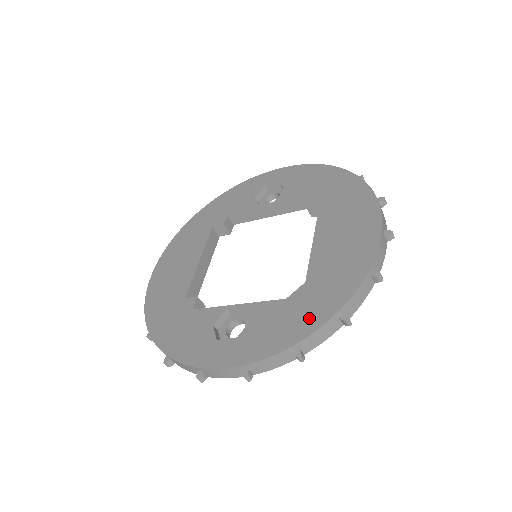
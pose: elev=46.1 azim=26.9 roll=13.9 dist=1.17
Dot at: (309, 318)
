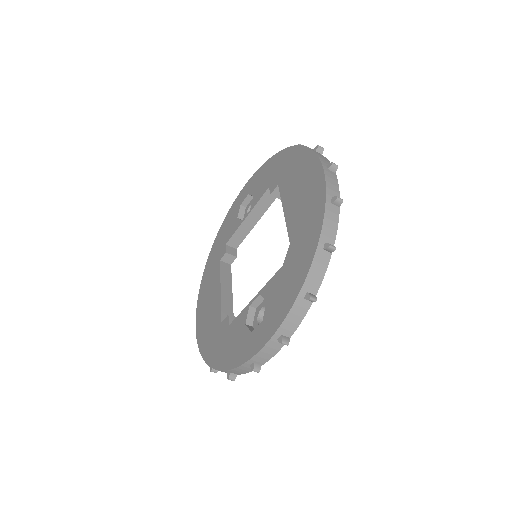
Dot at: (301, 265)
